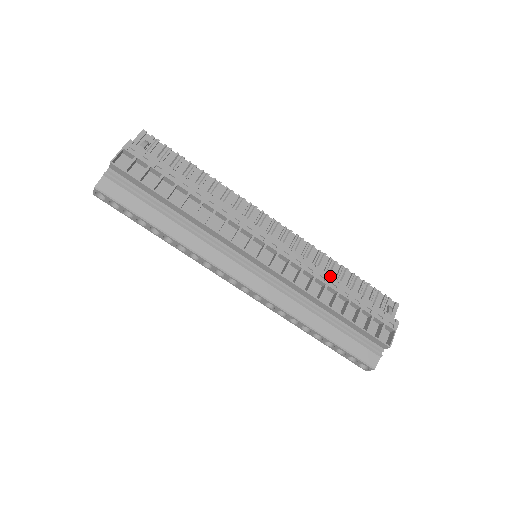
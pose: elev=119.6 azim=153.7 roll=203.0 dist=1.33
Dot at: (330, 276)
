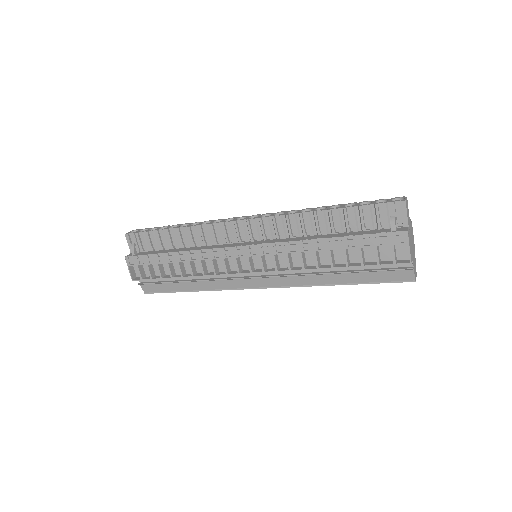
Dot at: (312, 241)
